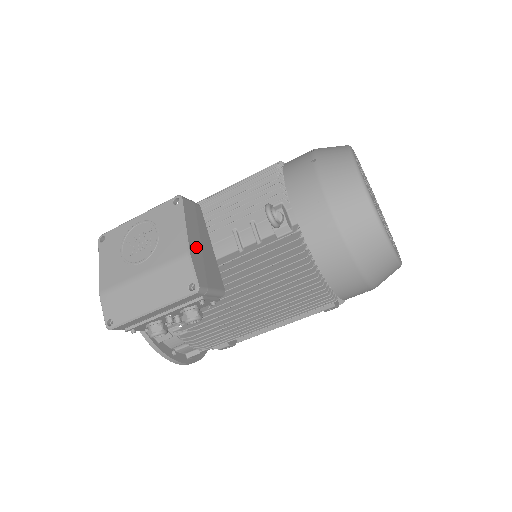
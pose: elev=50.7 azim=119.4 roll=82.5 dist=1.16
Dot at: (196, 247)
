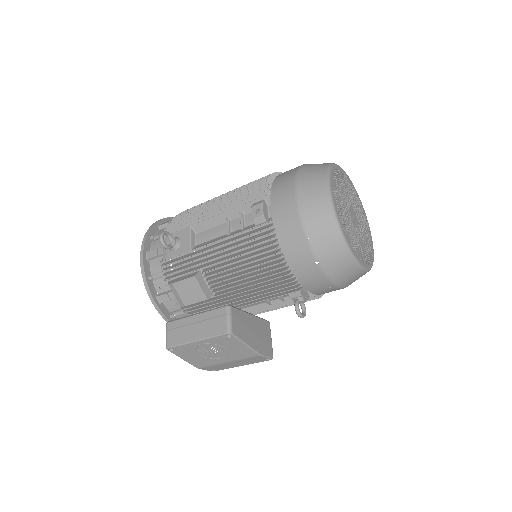
Dot at: (256, 342)
